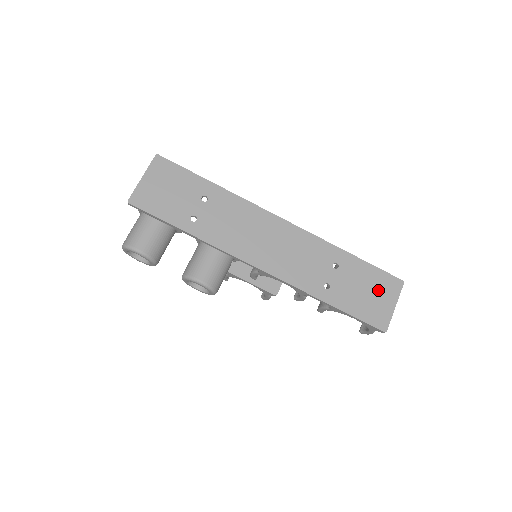
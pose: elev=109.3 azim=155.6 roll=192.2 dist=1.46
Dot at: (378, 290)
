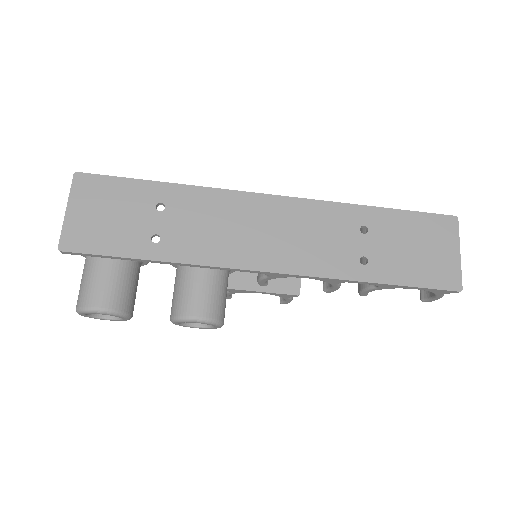
Dot at: (430, 240)
